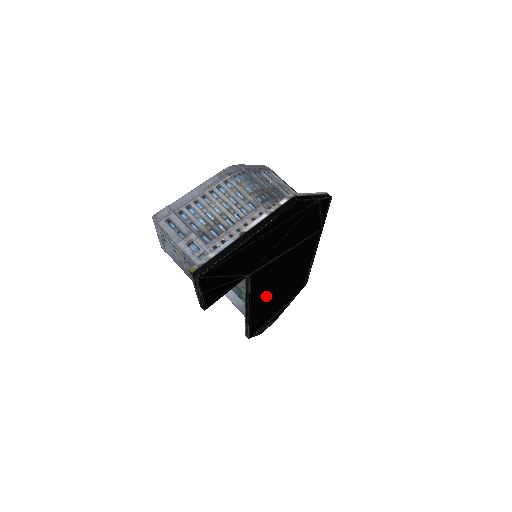
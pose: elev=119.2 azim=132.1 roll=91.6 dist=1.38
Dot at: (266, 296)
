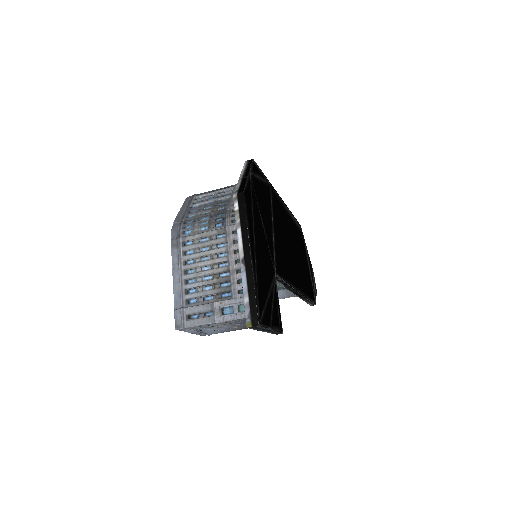
Dot at: (294, 269)
